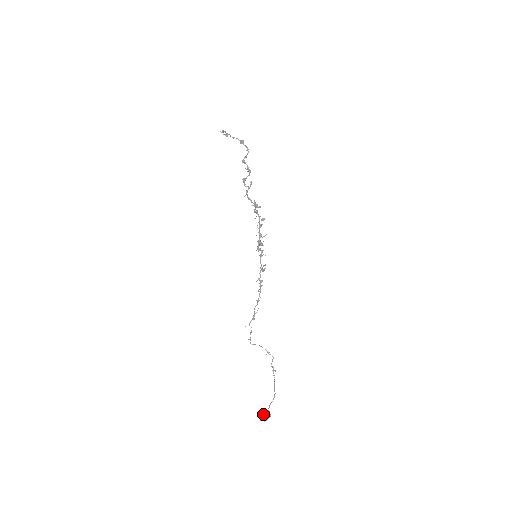
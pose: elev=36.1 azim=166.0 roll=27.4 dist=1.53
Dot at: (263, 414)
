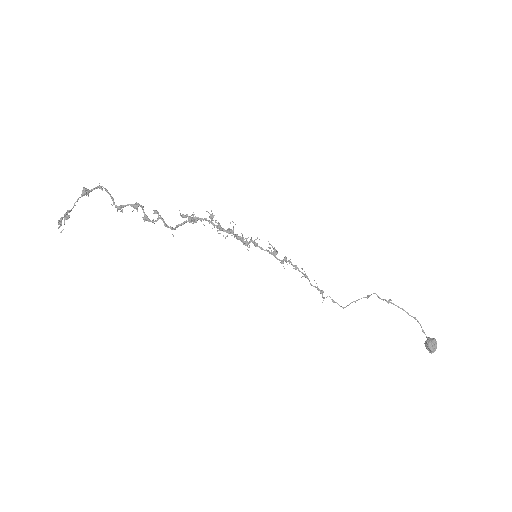
Dot at: (430, 349)
